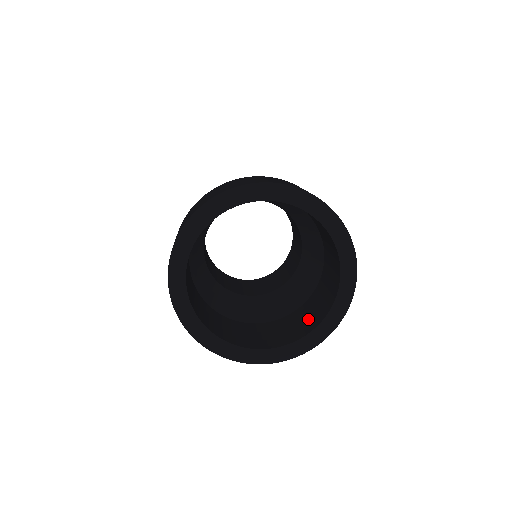
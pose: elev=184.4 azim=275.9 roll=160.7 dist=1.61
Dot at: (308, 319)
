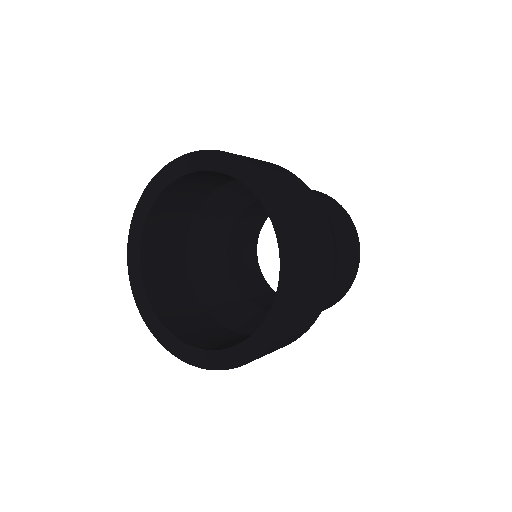
Dot at: occluded
